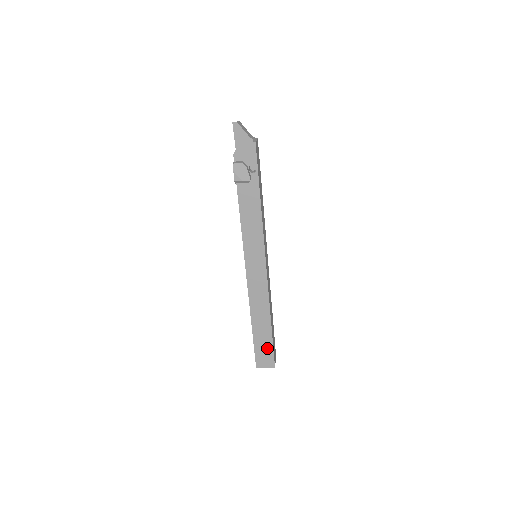
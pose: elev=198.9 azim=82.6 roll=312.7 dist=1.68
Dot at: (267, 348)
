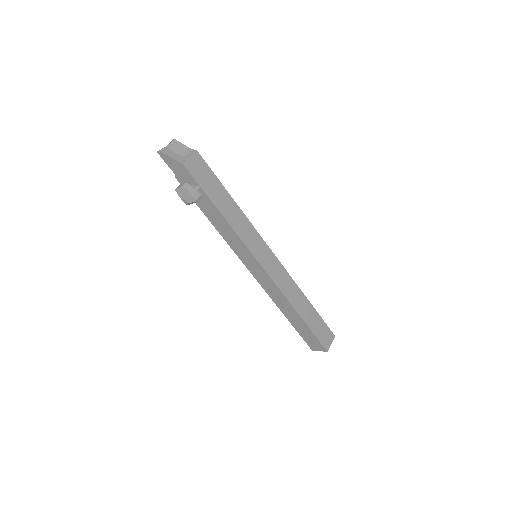
Dot at: (310, 335)
